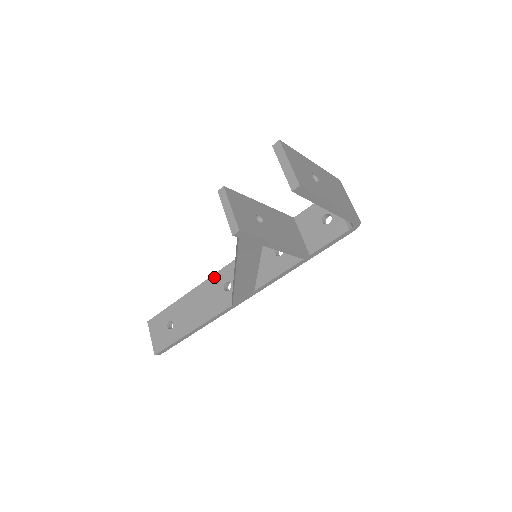
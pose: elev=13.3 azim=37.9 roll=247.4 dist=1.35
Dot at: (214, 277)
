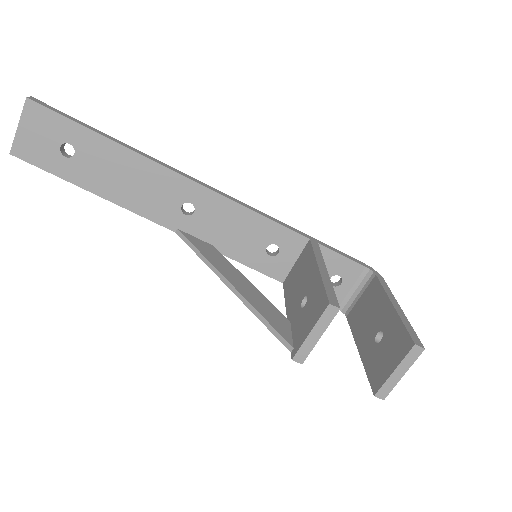
Dot at: (182, 180)
